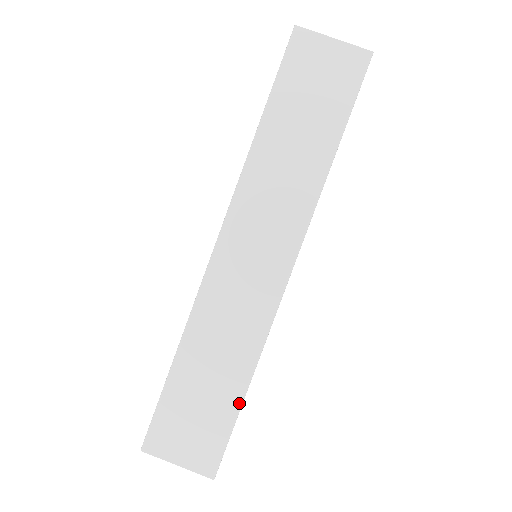
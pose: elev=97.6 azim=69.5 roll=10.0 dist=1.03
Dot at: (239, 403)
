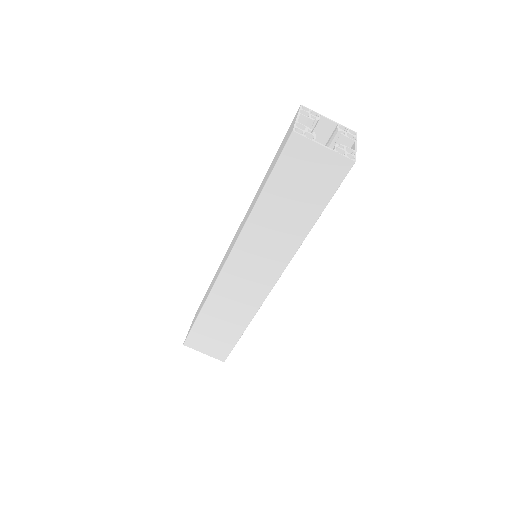
Dot at: (239, 336)
